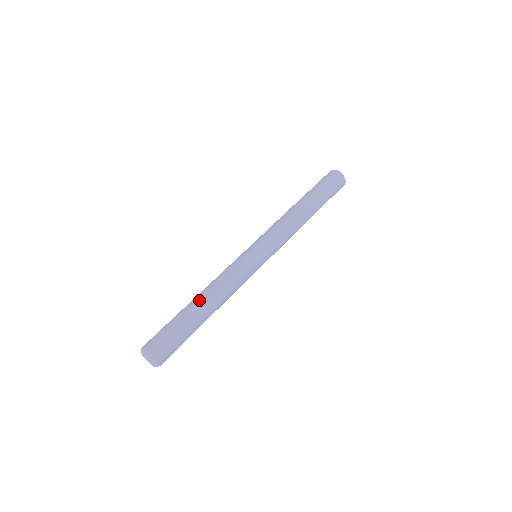
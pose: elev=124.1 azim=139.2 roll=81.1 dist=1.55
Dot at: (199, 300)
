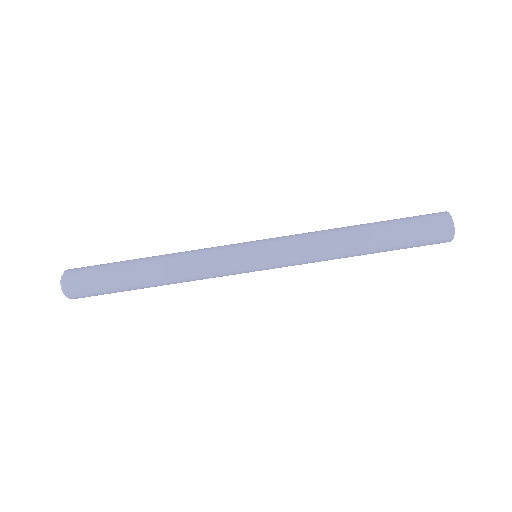
Dot at: (152, 281)
